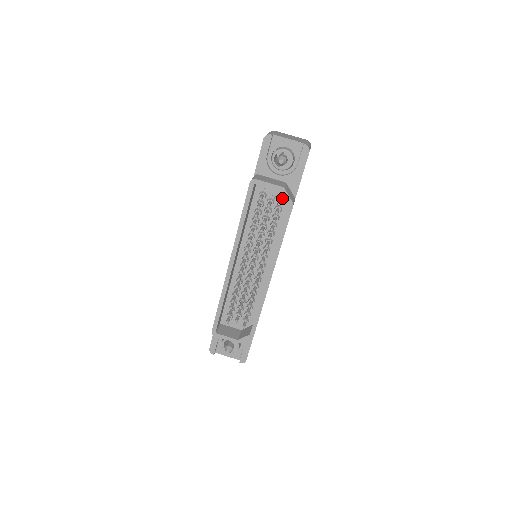
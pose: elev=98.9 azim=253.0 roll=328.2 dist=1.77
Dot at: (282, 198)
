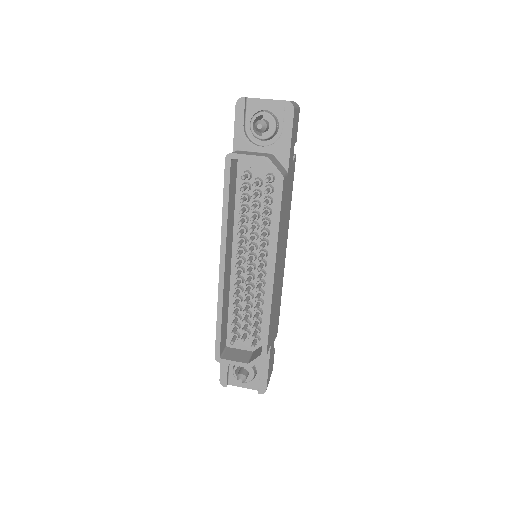
Dot at: (271, 174)
